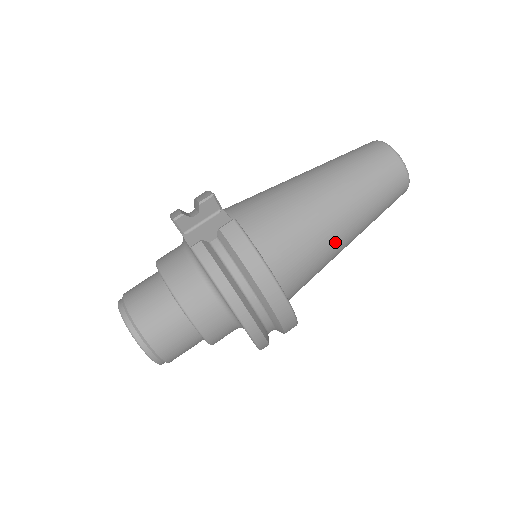
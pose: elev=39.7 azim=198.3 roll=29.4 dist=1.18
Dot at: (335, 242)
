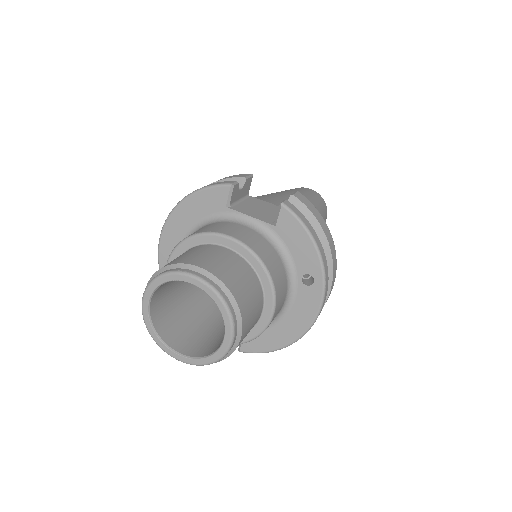
Dot at: occluded
